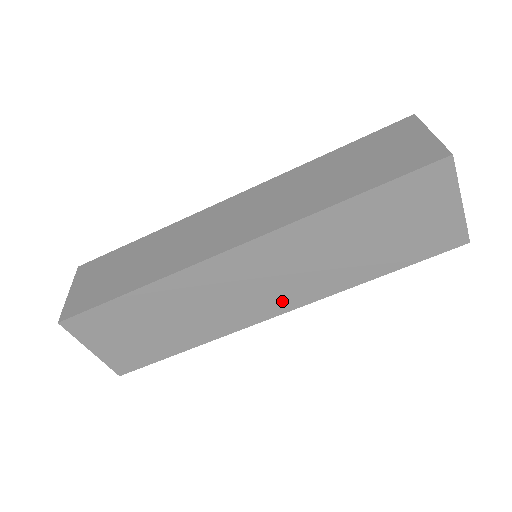
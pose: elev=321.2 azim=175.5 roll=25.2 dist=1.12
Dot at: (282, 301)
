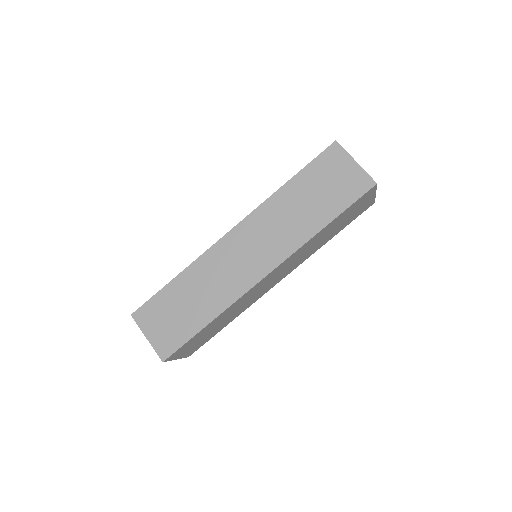
Dot at: (283, 276)
